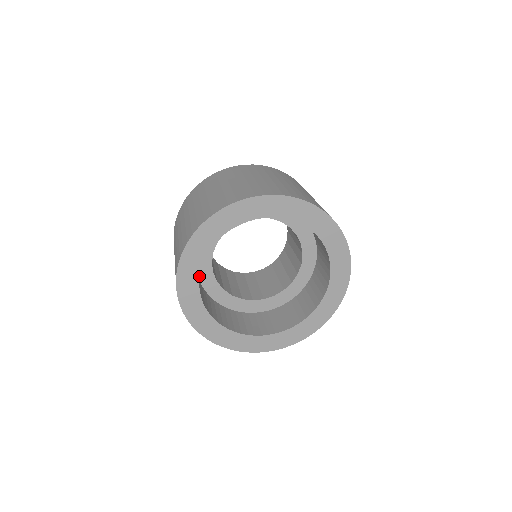
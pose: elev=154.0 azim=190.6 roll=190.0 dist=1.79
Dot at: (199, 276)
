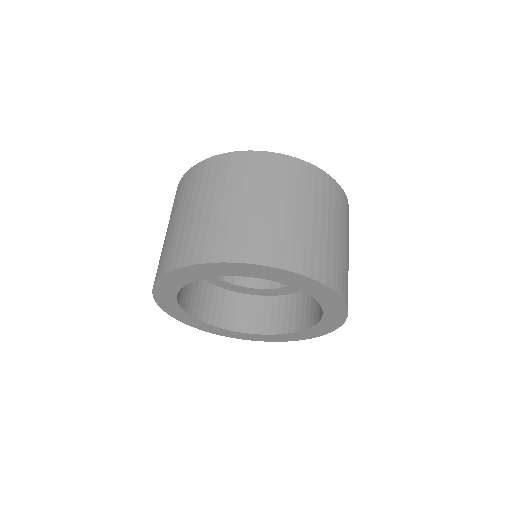
Dot at: (177, 294)
